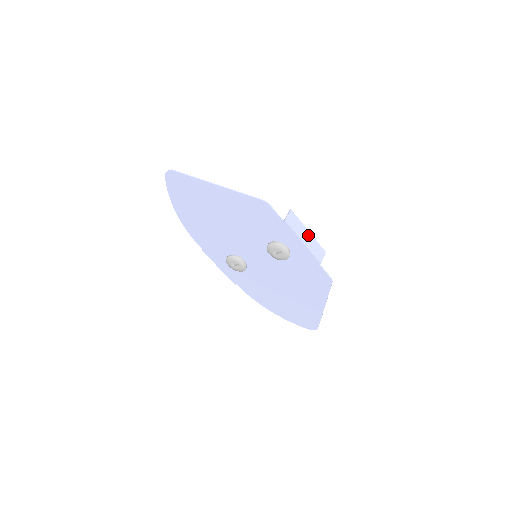
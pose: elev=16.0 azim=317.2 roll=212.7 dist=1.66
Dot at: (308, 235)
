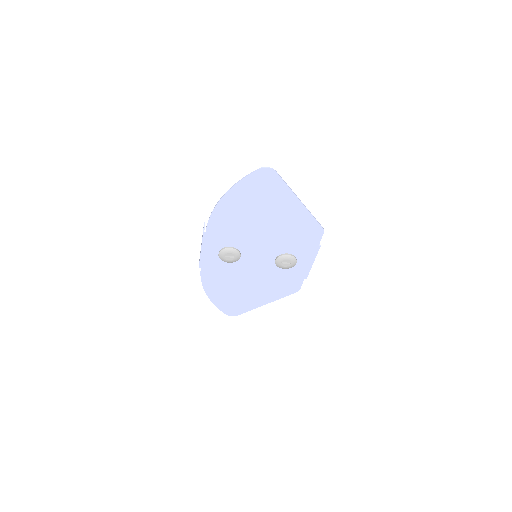
Dot at: occluded
